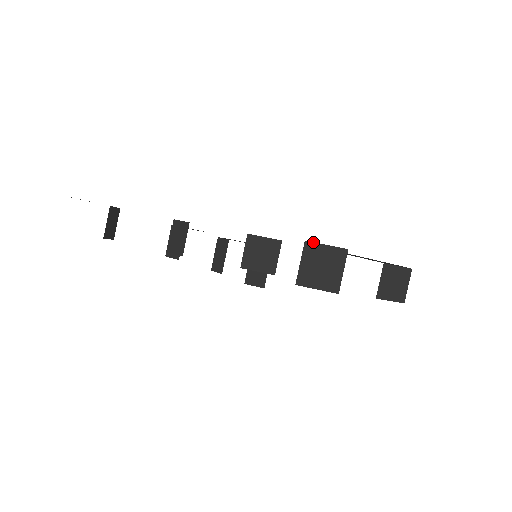
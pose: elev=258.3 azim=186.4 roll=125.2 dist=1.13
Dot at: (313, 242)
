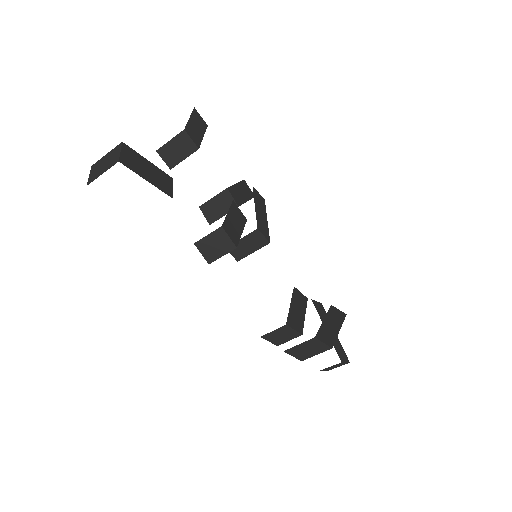
Dot at: (318, 339)
